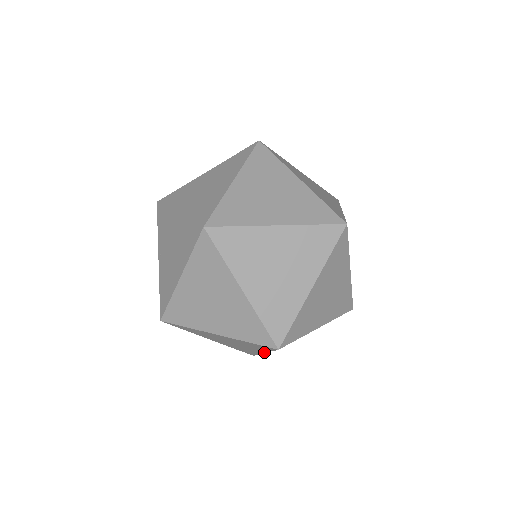
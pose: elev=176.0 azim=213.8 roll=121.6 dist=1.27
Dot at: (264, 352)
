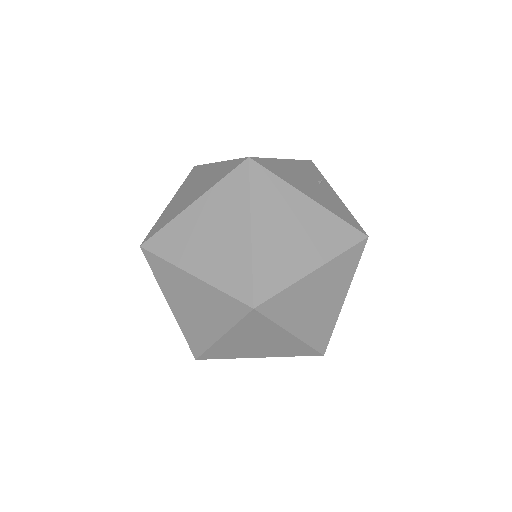
Dot at: occluded
